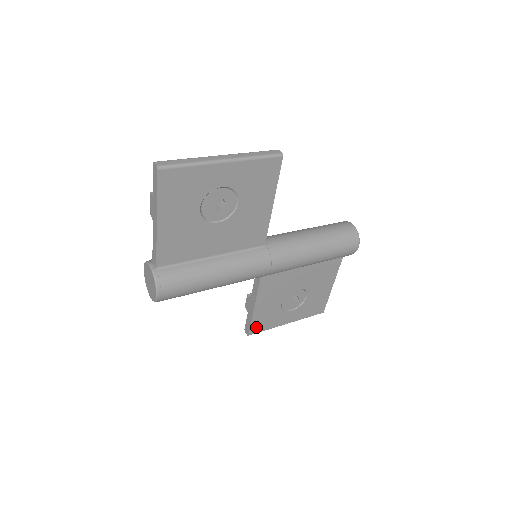
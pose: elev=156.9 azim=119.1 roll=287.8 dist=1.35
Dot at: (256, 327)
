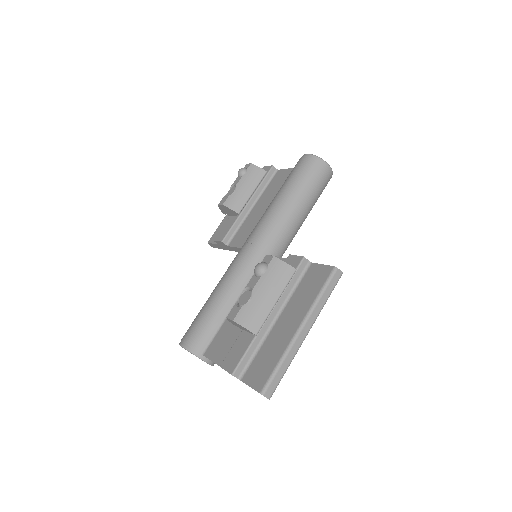
Dot at: occluded
